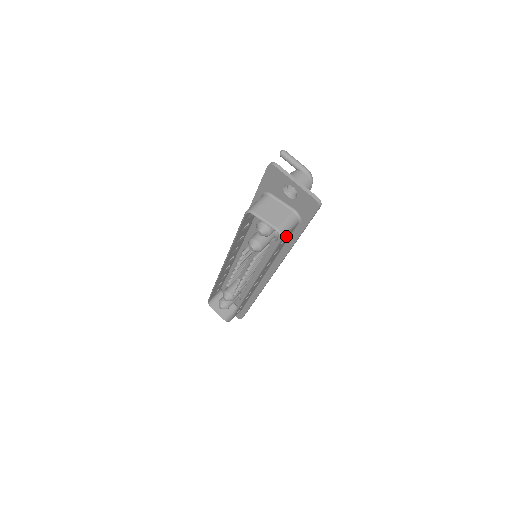
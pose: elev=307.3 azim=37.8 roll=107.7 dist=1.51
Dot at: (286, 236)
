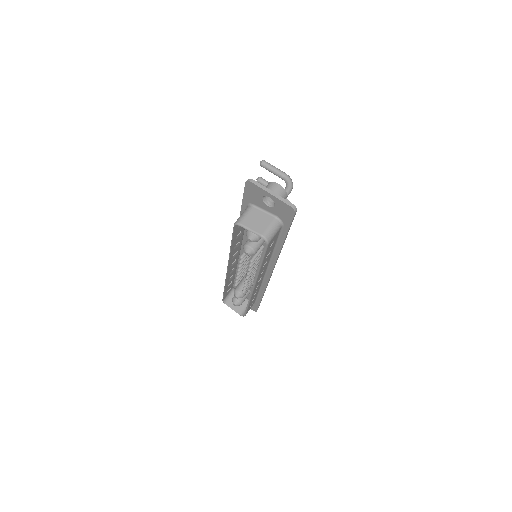
Dot at: (273, 240)
